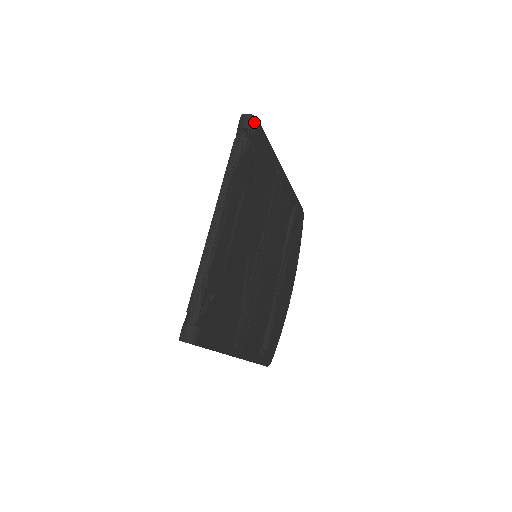
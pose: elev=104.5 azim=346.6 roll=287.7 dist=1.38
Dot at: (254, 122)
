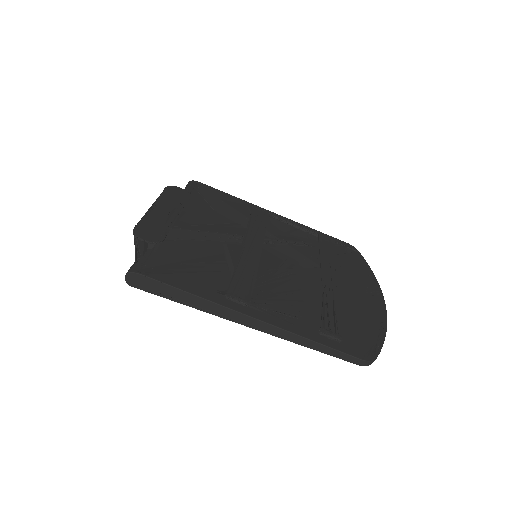
Dot at: (192, 182)
